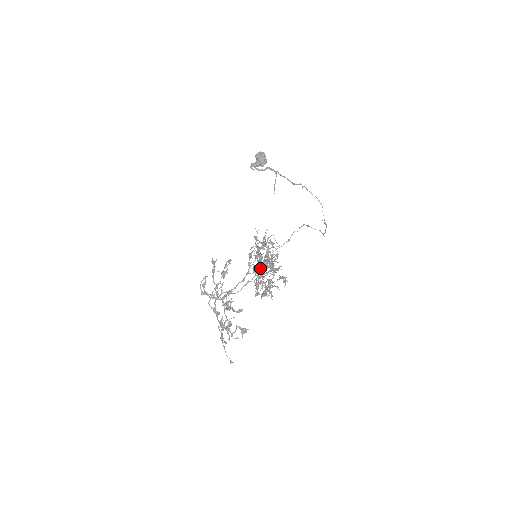
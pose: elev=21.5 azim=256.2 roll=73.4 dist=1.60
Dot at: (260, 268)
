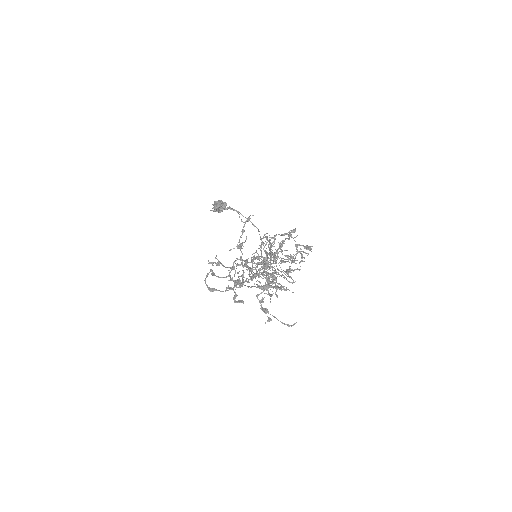
Dot at: occluded
